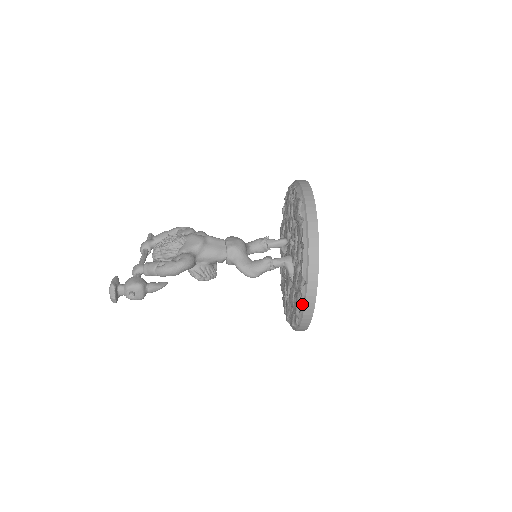
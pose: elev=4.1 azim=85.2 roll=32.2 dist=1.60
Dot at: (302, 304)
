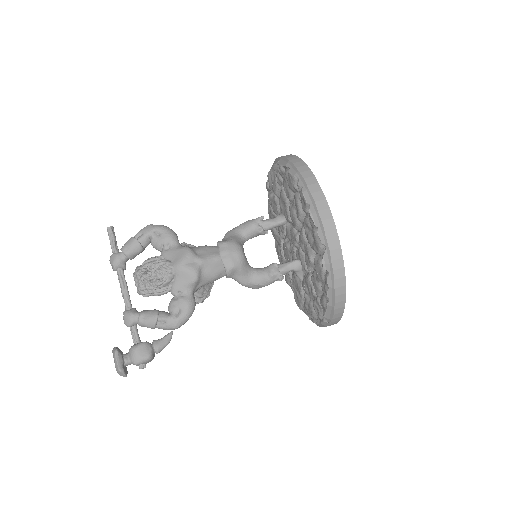
Dot at: (319, 325)
